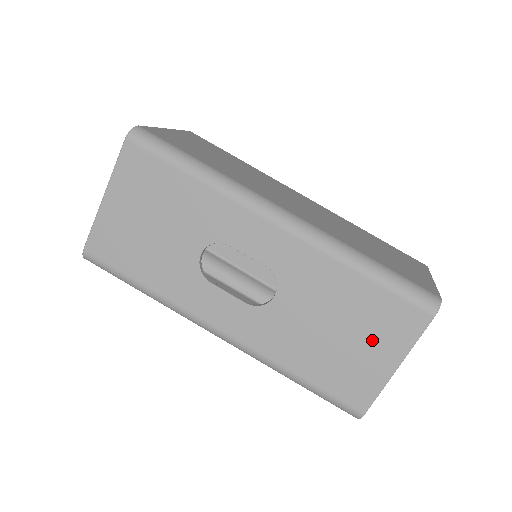
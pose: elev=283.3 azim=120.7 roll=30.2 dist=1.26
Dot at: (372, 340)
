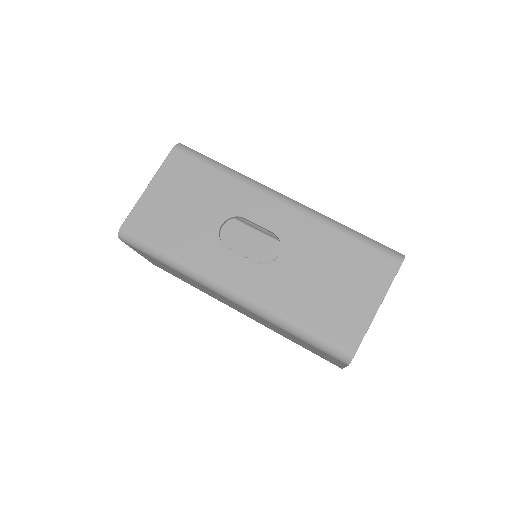
Dot at: (357, 285)
